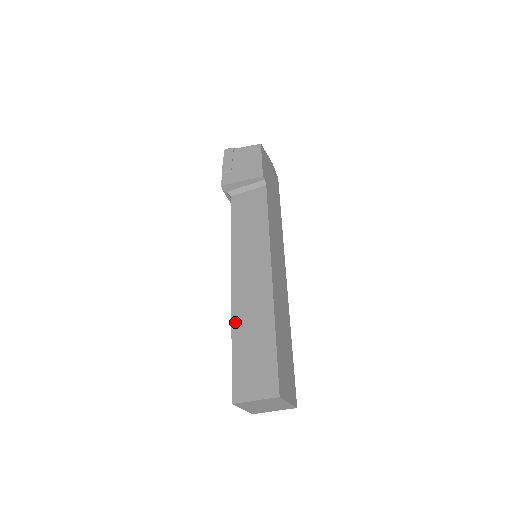
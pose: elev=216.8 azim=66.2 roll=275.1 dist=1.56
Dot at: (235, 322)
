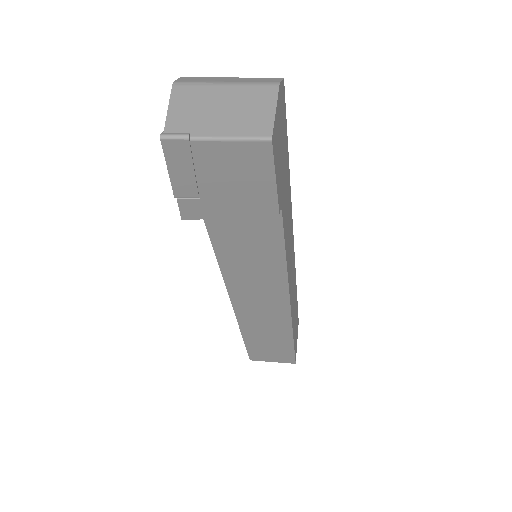
Dot at: (244, 329)
